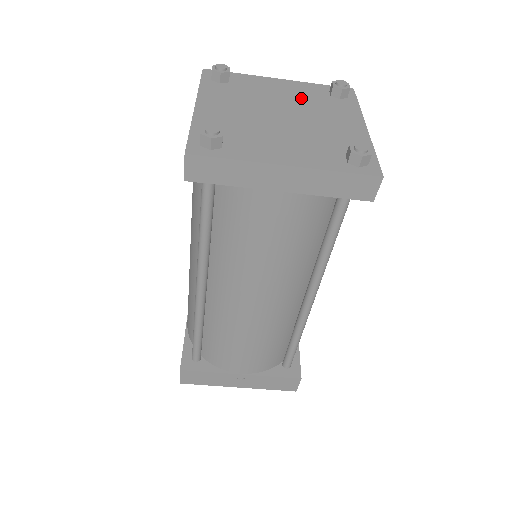
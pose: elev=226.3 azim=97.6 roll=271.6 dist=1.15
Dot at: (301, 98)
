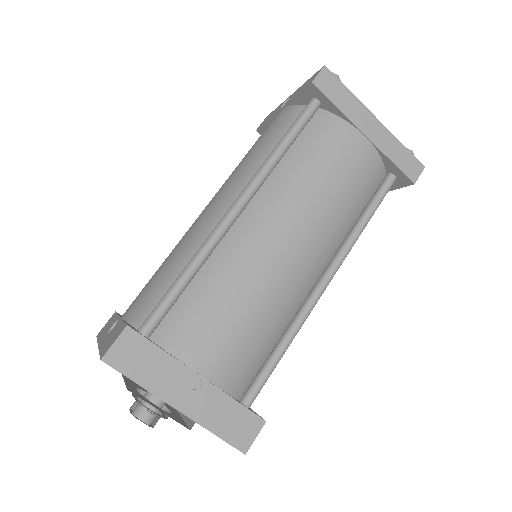
Dot at: occluded
